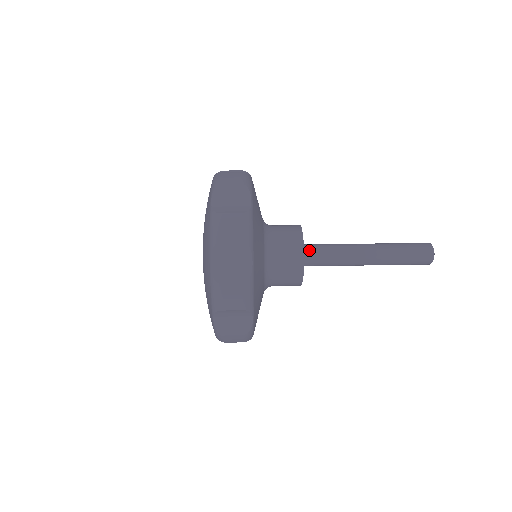
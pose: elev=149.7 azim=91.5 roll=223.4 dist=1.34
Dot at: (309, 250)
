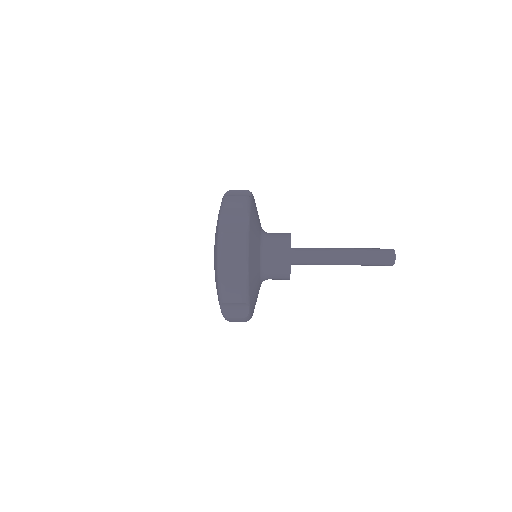
Dot at: (296, 253)
